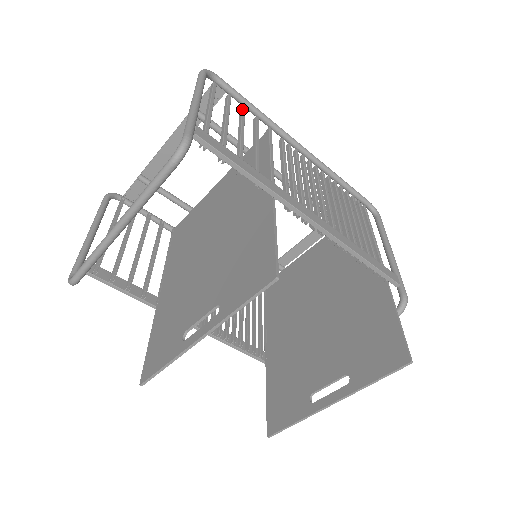
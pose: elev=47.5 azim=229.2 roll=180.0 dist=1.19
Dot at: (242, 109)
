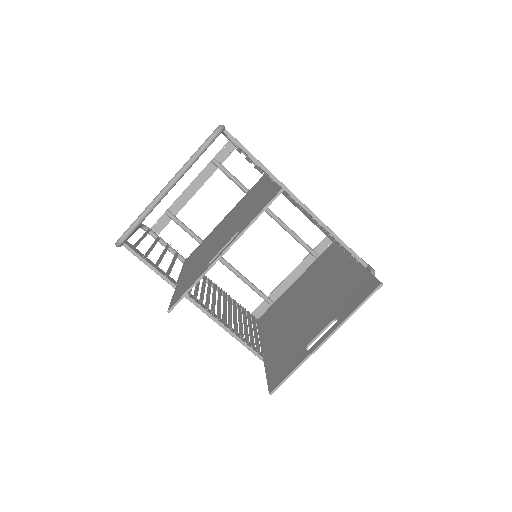
Dot at: occluded
